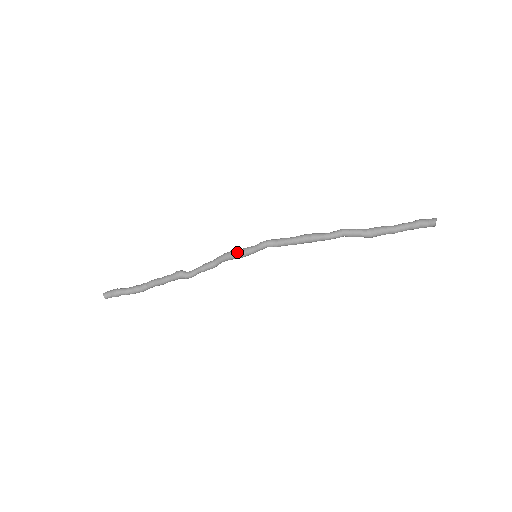
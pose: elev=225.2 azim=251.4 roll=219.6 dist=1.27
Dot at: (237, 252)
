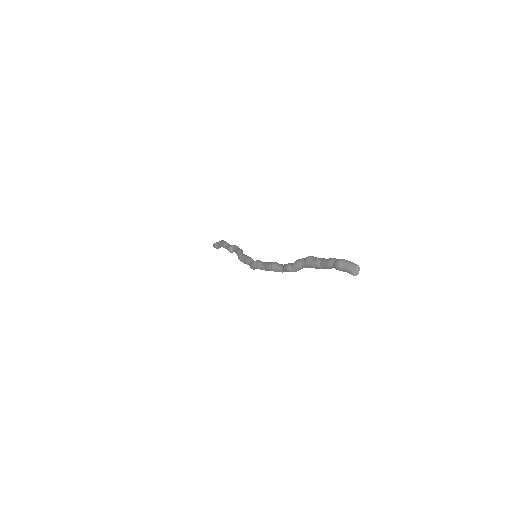
Dot at: occluded
